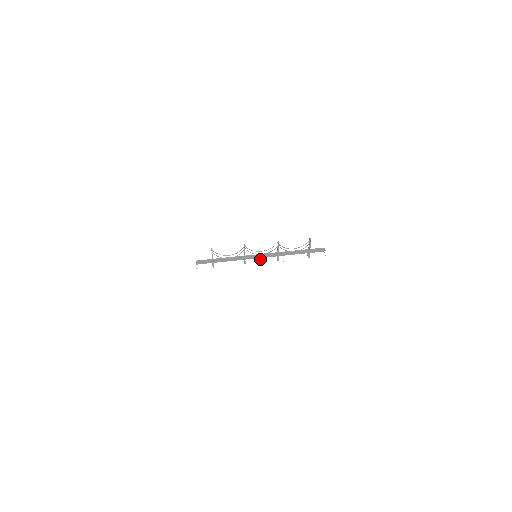
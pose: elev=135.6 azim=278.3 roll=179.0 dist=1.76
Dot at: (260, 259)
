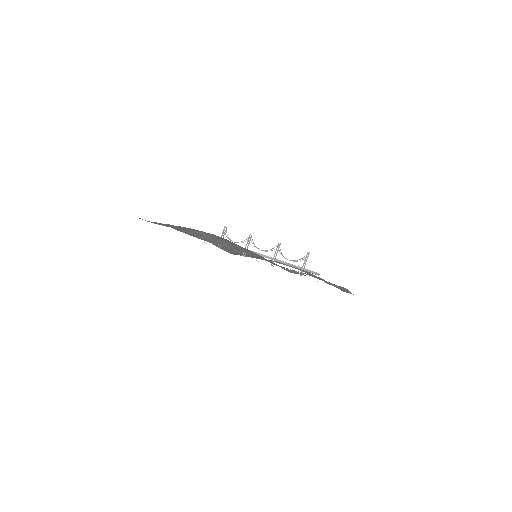
Dot at: (258, 261)
